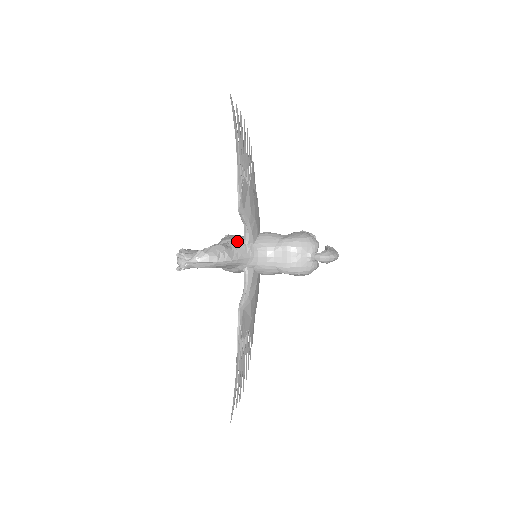
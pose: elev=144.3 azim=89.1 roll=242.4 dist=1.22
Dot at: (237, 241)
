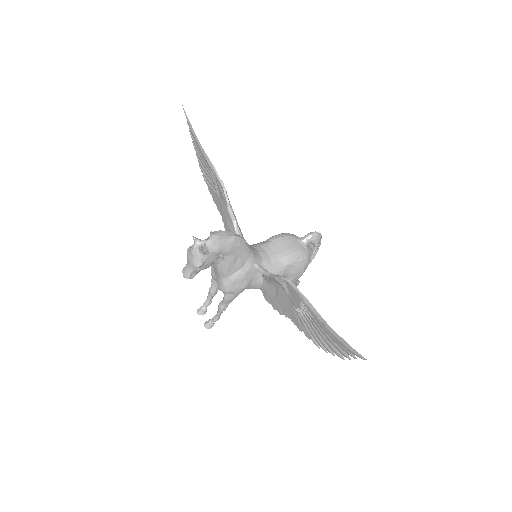
Dot at: occluded
